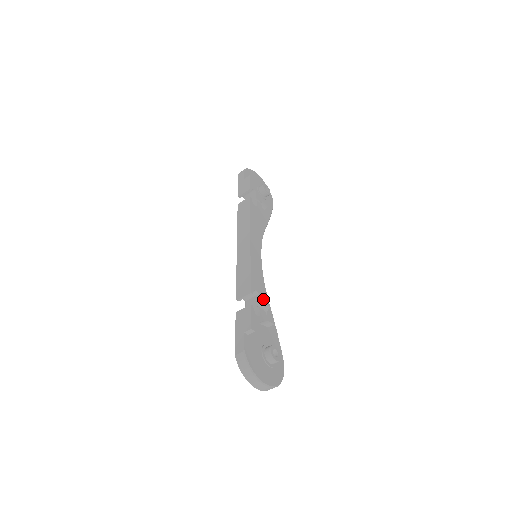
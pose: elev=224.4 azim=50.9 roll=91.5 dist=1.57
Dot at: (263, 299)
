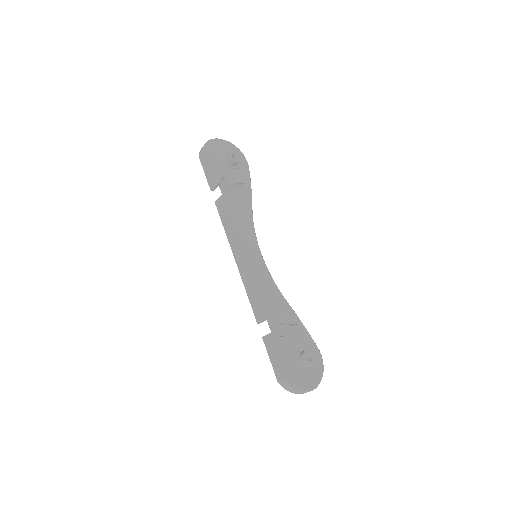
Dot at: (280, 312)
